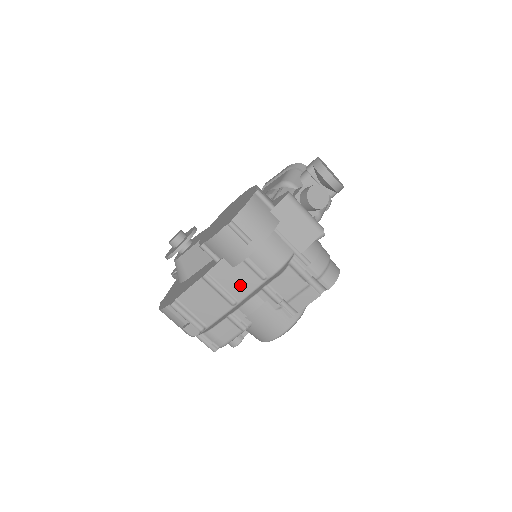
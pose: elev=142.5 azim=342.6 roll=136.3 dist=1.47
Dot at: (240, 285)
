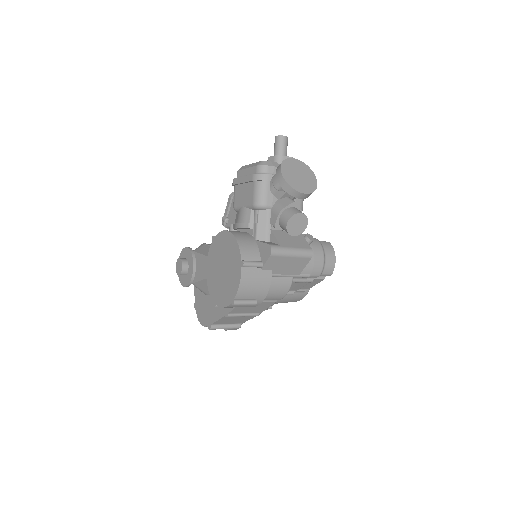
Dot at: (258, 308)
